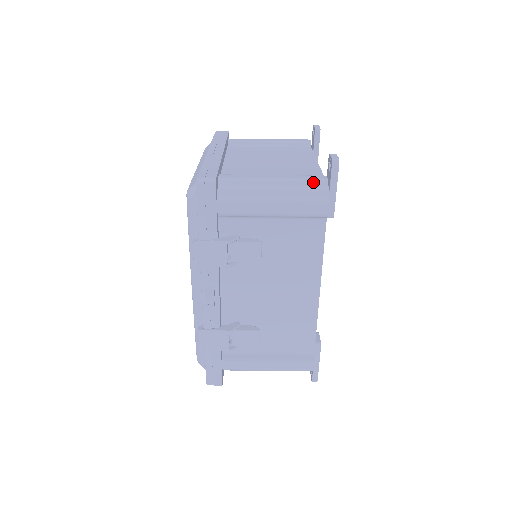
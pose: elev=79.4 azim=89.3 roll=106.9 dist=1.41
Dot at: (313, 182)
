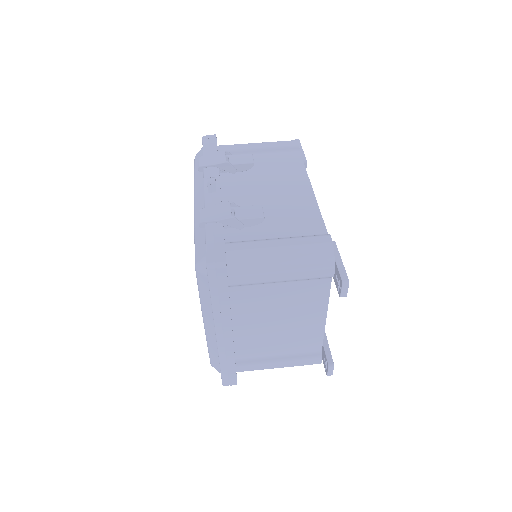
Dot at: occluded
